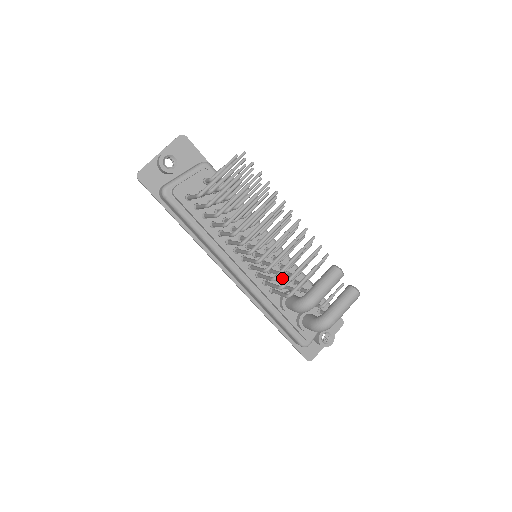
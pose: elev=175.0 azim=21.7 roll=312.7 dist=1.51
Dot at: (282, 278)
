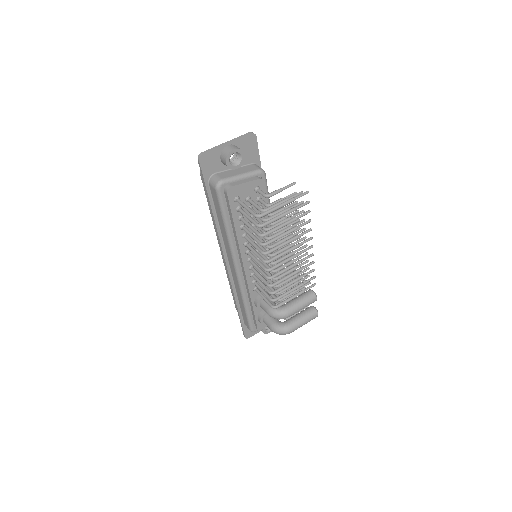
Dot at: occluded
